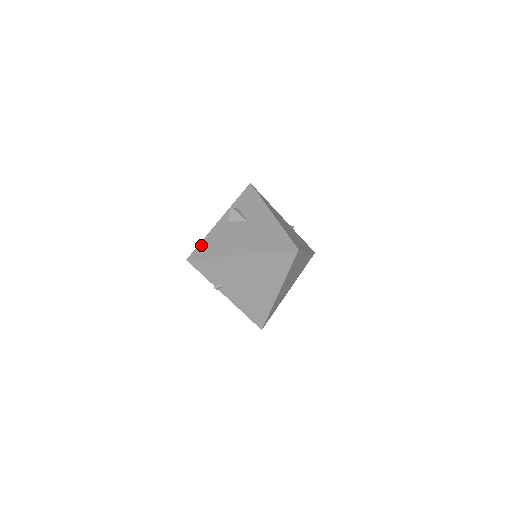
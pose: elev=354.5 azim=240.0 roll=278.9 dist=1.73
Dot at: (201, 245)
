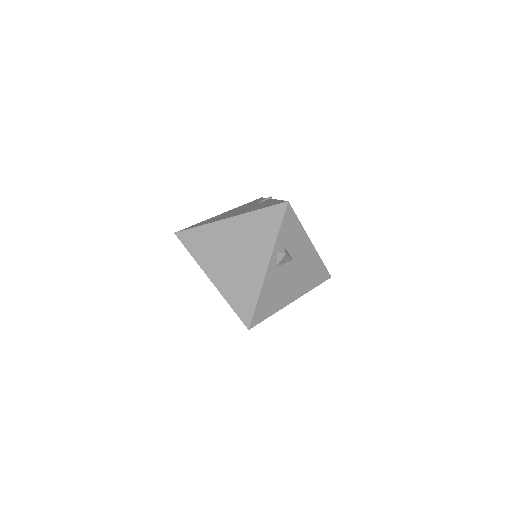
Dot at: (258, 307)
